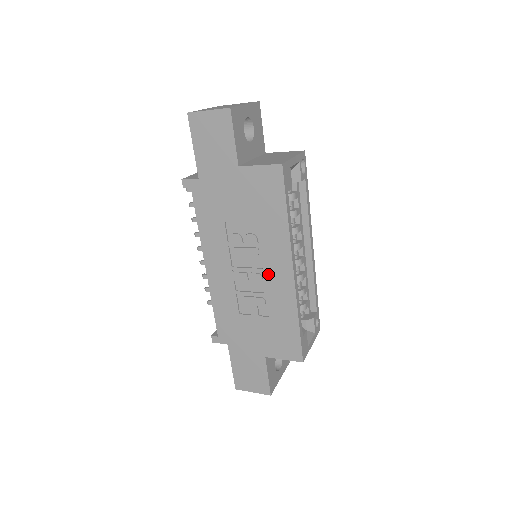
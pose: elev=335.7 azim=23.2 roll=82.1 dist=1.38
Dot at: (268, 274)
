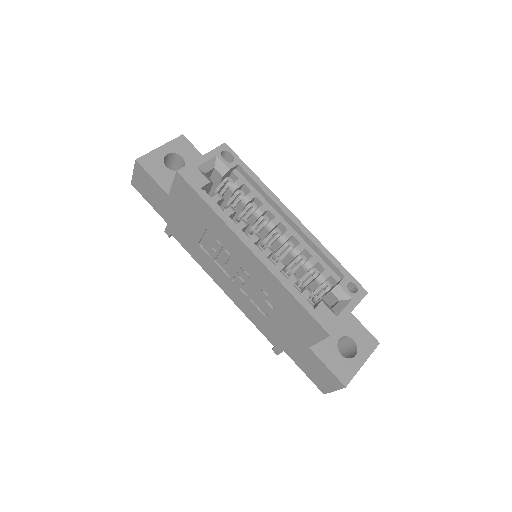
Dot at: (245, 267)
